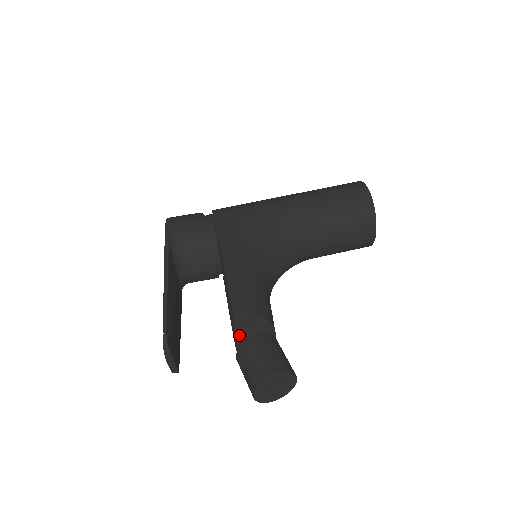
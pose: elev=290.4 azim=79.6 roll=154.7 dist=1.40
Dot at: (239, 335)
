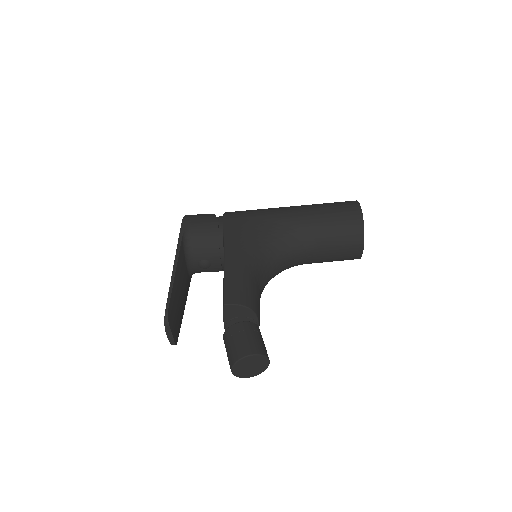
Dot at: (228, 320)
